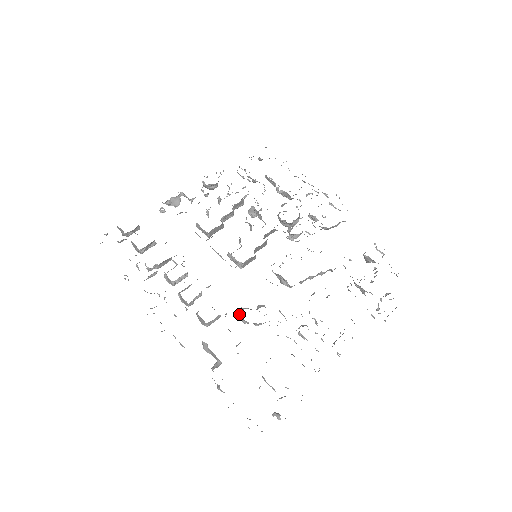
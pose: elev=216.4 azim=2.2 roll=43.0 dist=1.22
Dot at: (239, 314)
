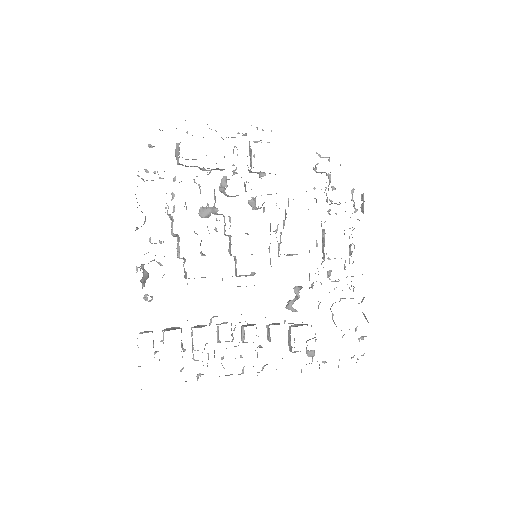
Dot at: occluded
